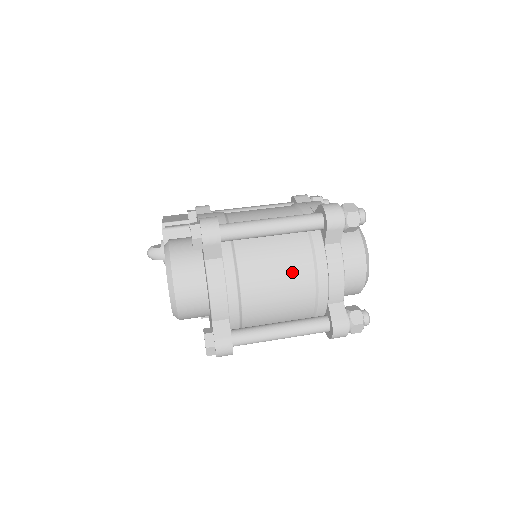
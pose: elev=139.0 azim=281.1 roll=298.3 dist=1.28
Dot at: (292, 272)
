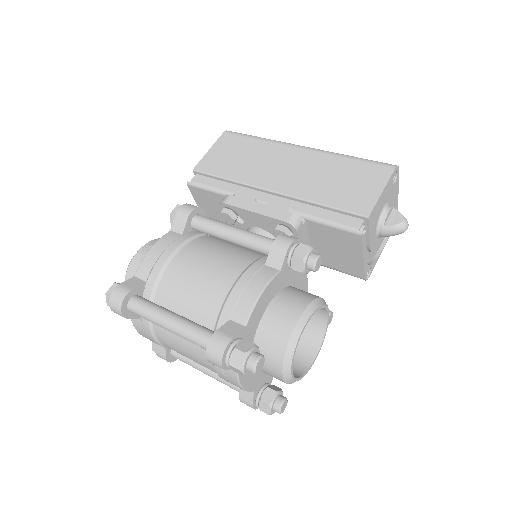
Dot at: (196, 358)
